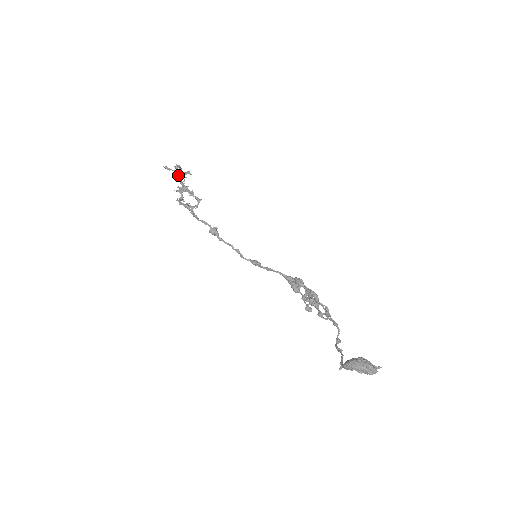
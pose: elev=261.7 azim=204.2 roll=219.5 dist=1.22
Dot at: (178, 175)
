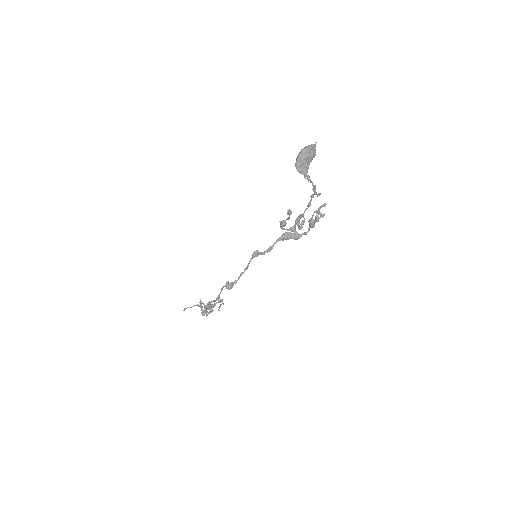
Dot at: occluded
